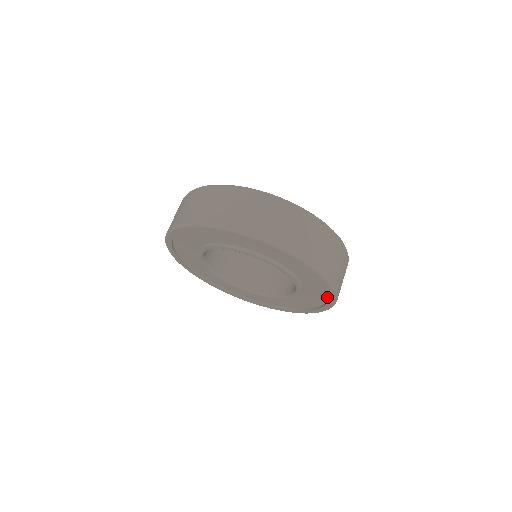
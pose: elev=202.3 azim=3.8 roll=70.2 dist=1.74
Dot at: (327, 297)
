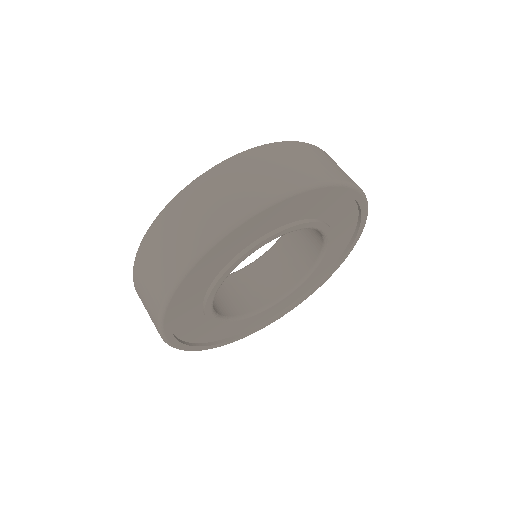
Dot at: (334, 262)
